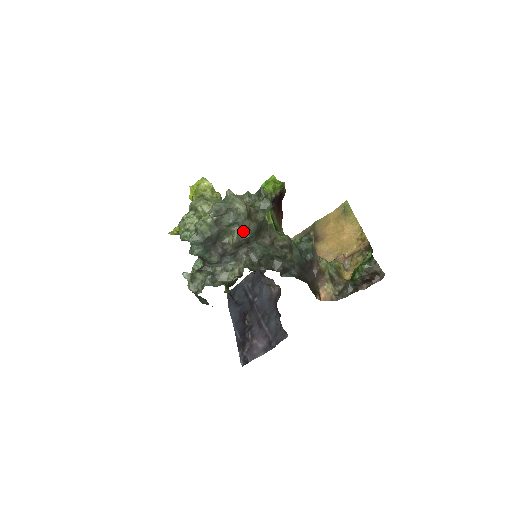
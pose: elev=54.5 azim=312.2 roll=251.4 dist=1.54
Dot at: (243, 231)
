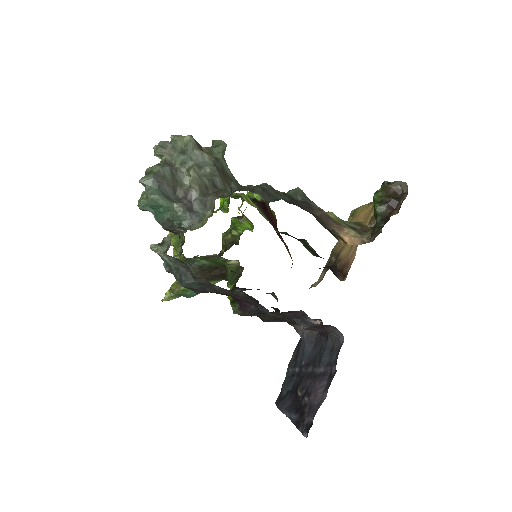
Dot at: (201, 167)
